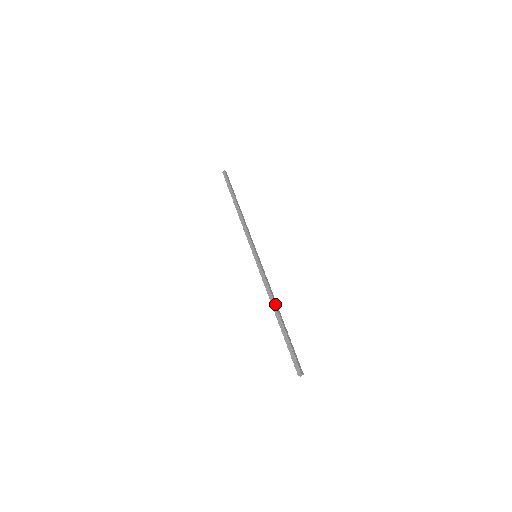
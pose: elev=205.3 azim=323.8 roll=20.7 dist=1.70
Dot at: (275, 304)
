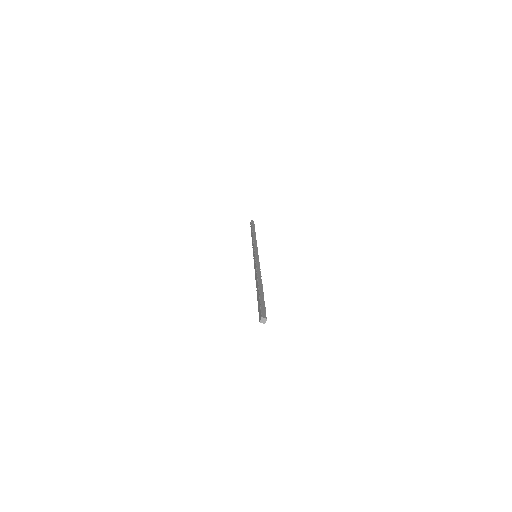
Dot at: (257, 277)
